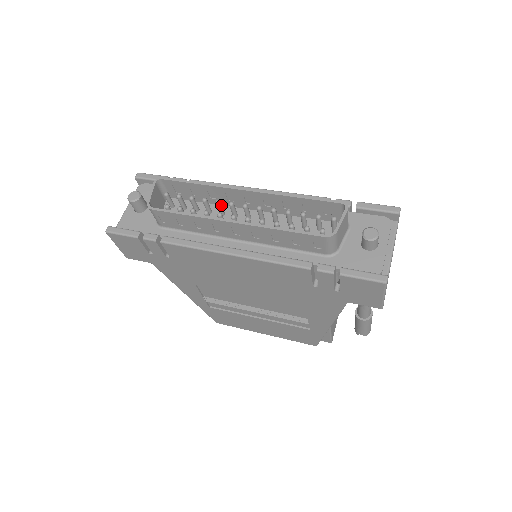
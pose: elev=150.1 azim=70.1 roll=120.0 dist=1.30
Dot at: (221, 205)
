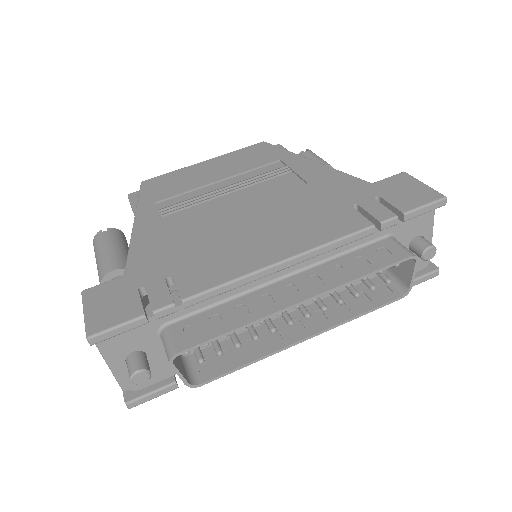
Dot at: occluded
